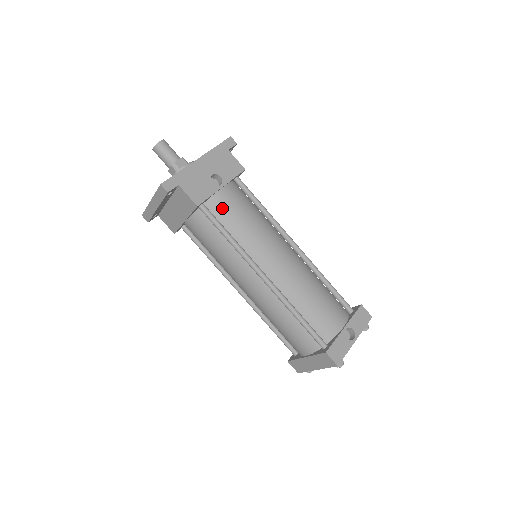
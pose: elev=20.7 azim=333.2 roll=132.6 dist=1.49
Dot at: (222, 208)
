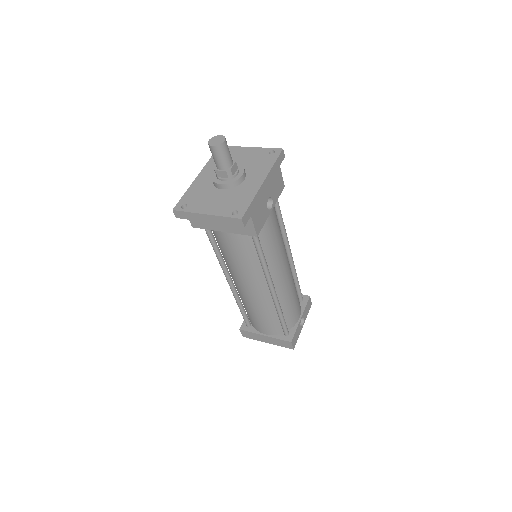
Dot at: (265, 231)
